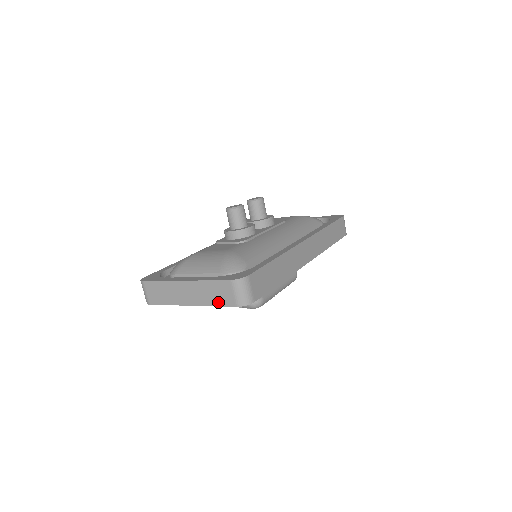
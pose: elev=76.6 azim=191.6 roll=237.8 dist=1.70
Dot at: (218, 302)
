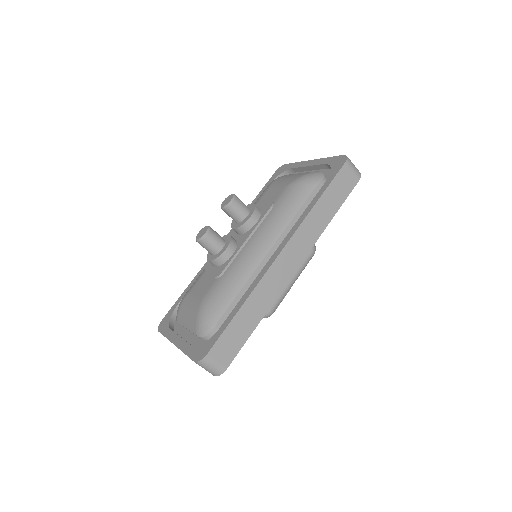
Dot at: occluded
